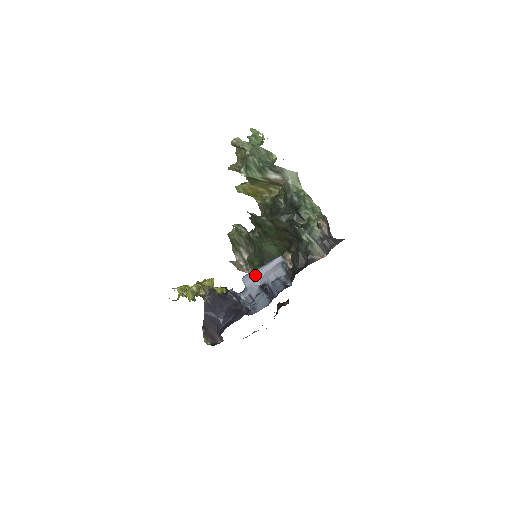
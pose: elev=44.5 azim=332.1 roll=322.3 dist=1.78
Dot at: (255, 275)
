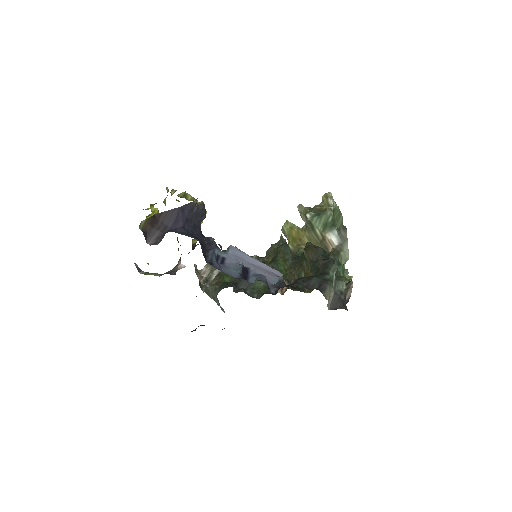
Dot at: (246, 256)
